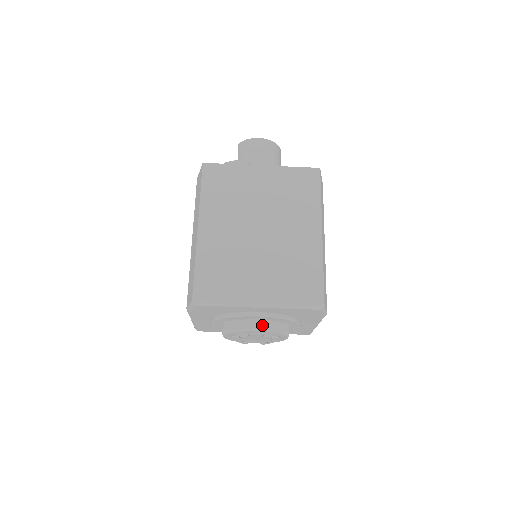
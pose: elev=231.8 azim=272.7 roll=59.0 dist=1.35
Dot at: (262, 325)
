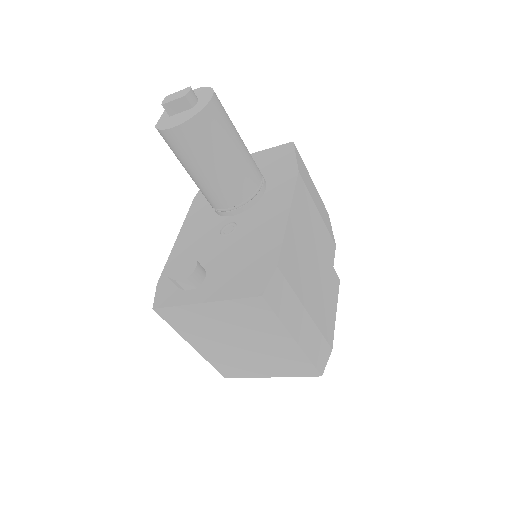
Dot at: occluded
